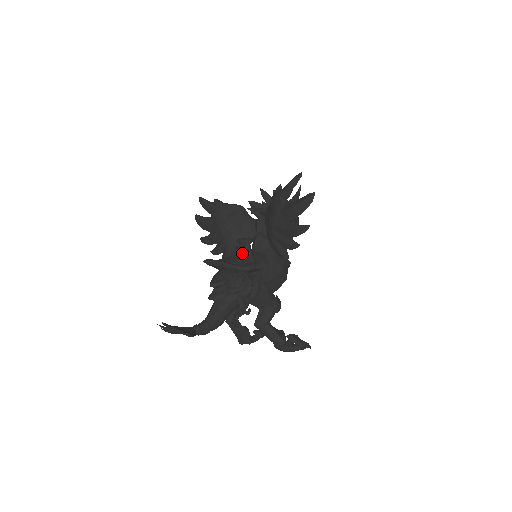
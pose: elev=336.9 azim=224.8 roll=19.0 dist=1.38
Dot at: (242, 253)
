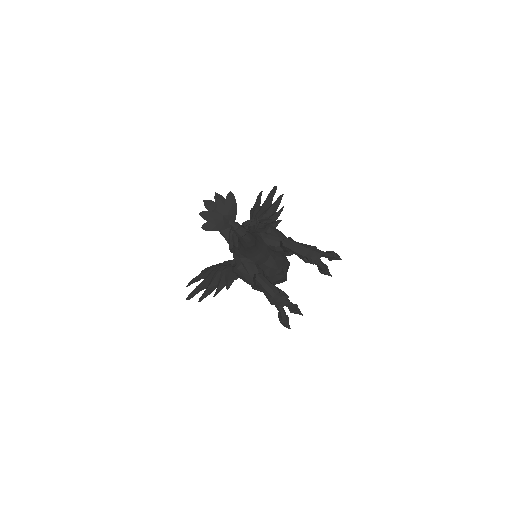
Dot at: occluded
